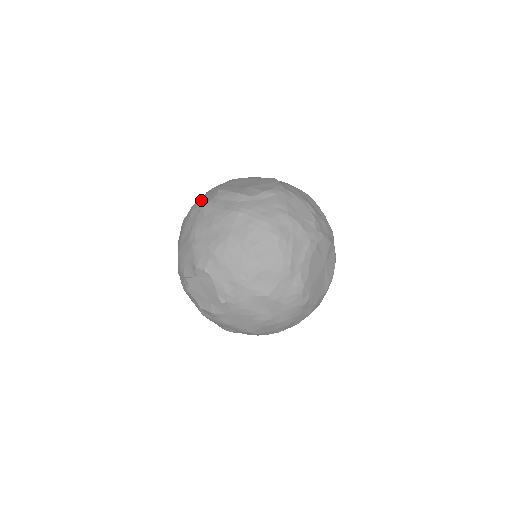
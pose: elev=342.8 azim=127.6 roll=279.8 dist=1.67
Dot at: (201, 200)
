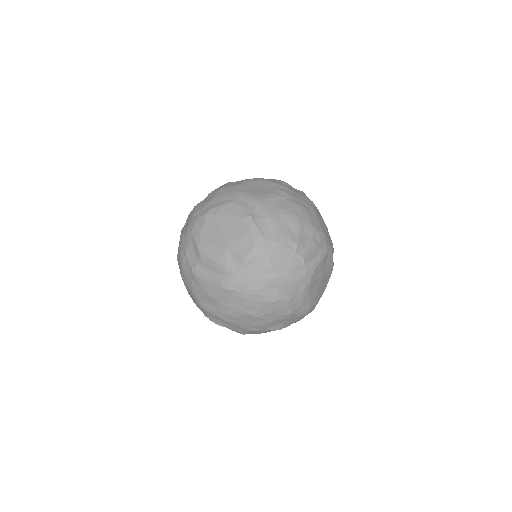
Dot at: (186, 258)
